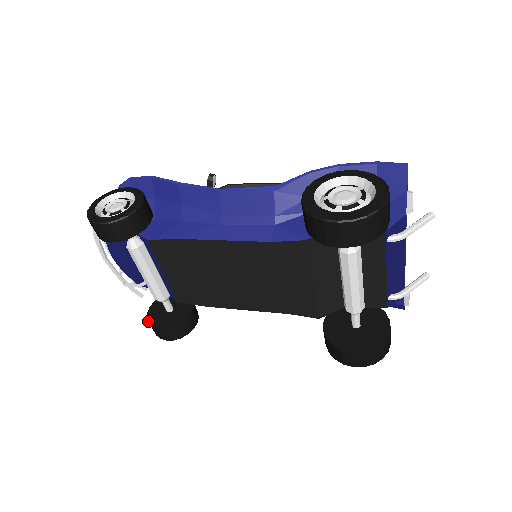
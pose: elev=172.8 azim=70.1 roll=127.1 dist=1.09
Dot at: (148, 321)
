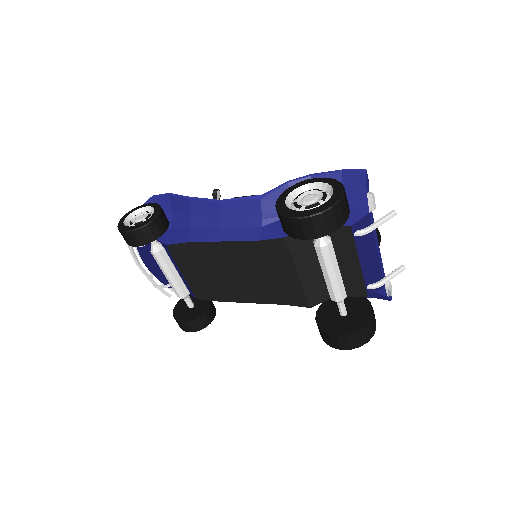
Dot at: (173, 316)
